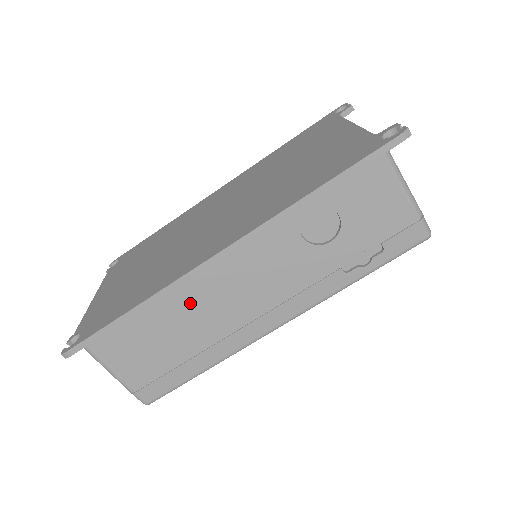
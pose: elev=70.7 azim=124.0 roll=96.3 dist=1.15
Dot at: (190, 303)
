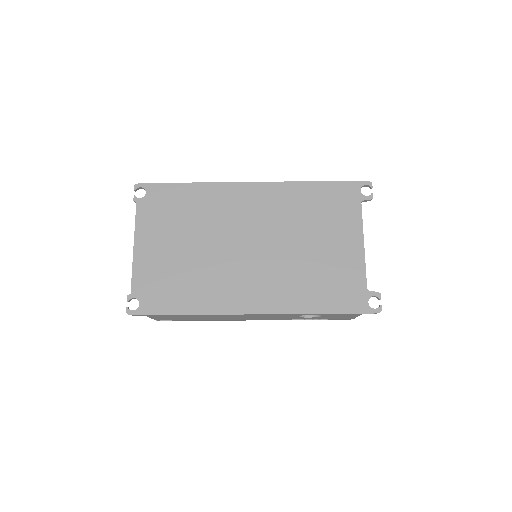
Dot at: occluded
